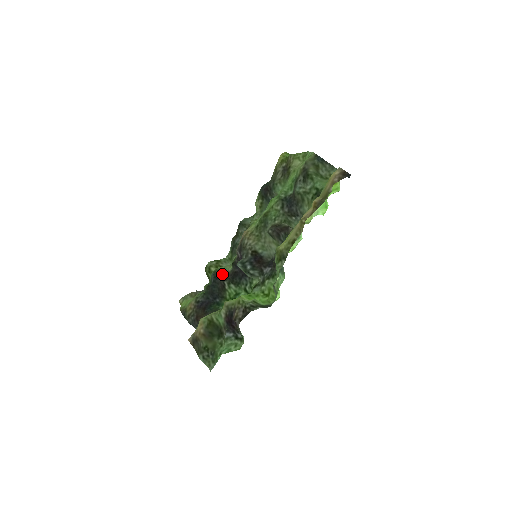
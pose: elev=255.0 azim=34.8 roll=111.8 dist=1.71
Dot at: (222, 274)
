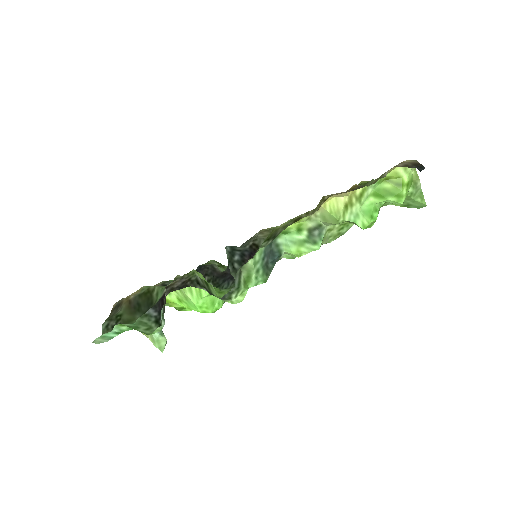
Dot at: (210, 267)
